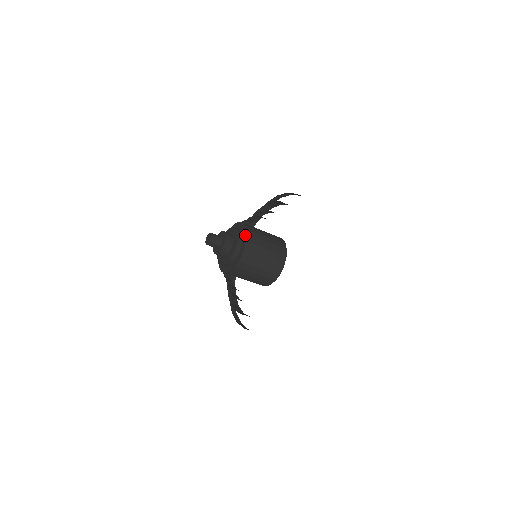
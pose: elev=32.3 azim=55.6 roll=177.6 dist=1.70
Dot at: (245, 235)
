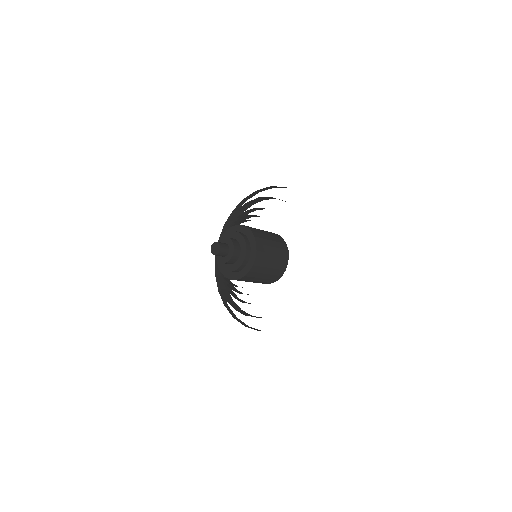
Dot at: (248, 269)
